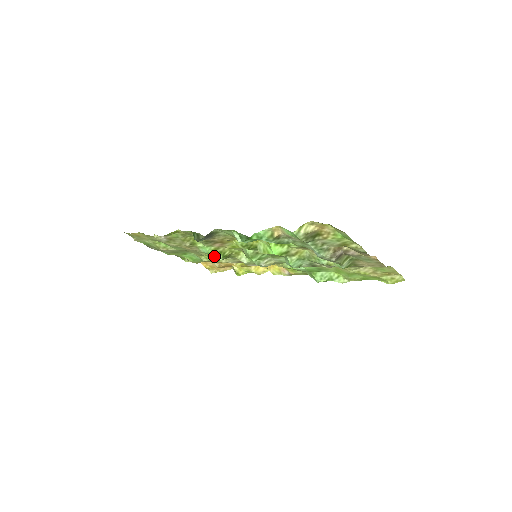
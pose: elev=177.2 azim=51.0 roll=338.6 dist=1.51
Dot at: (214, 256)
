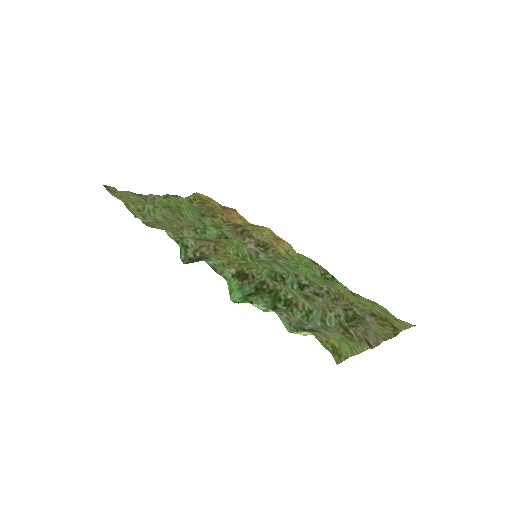
Dot at: occluded
